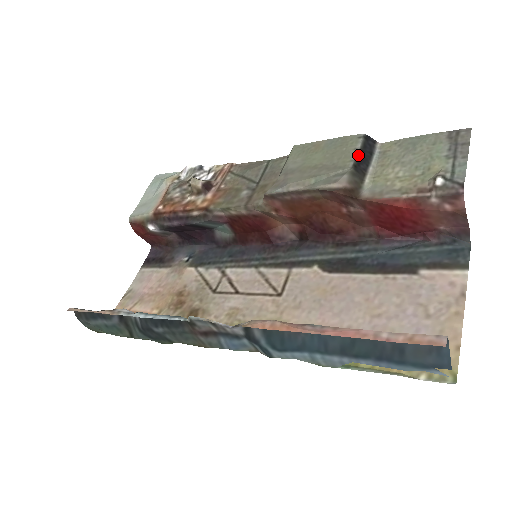
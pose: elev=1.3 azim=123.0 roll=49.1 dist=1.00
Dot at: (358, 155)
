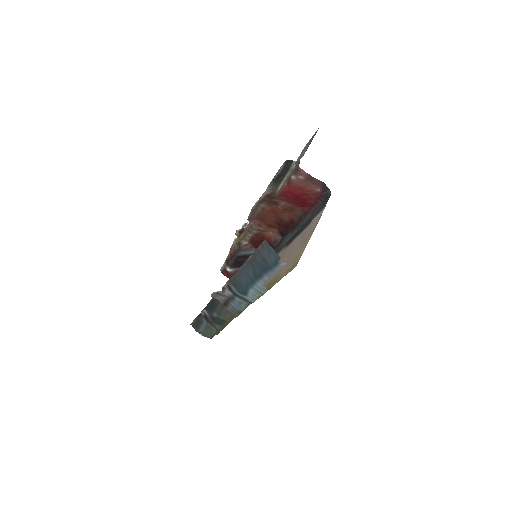
Dot at: (278, 174)
